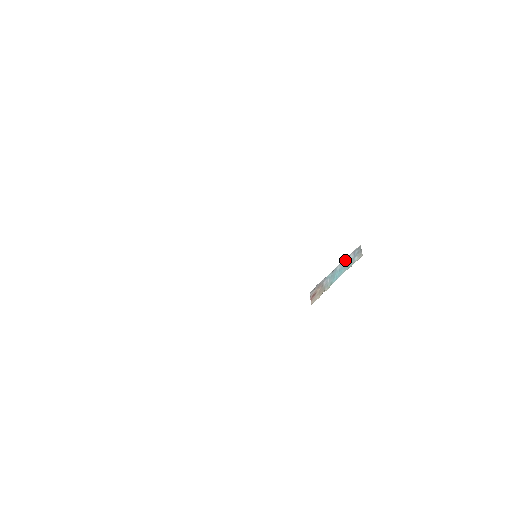
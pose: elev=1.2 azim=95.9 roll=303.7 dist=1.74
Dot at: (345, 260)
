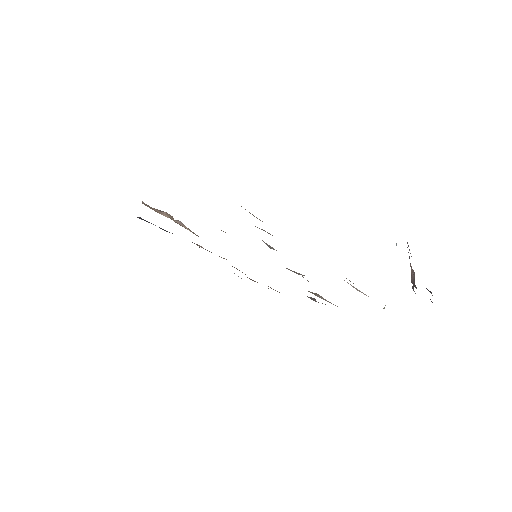
Dot at: occluded
